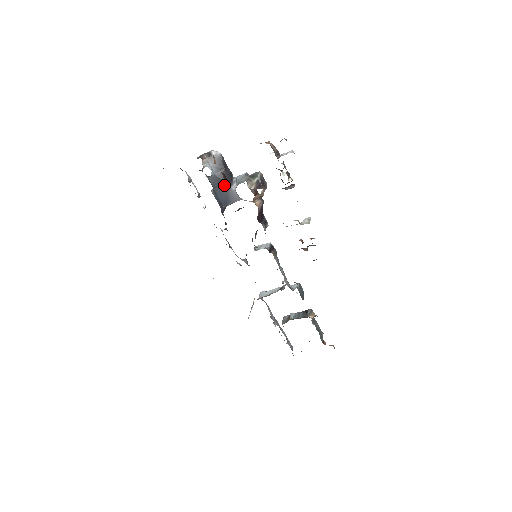
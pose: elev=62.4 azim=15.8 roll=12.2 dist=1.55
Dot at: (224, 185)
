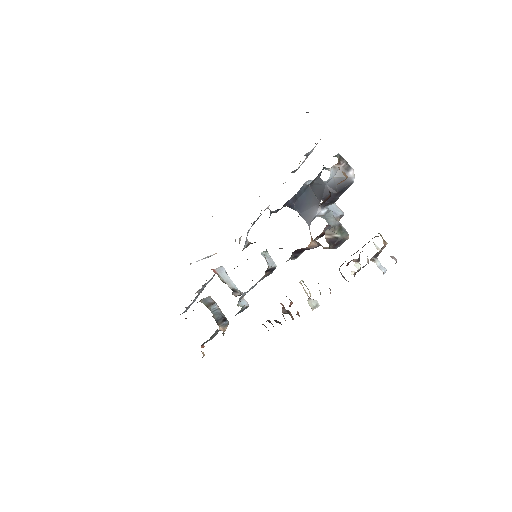
Dot at: (318, 198)
